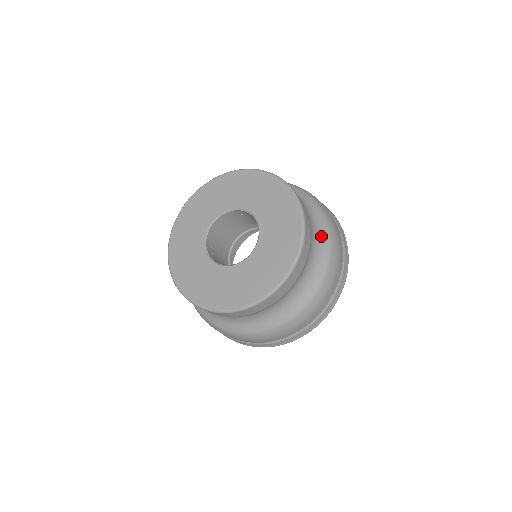
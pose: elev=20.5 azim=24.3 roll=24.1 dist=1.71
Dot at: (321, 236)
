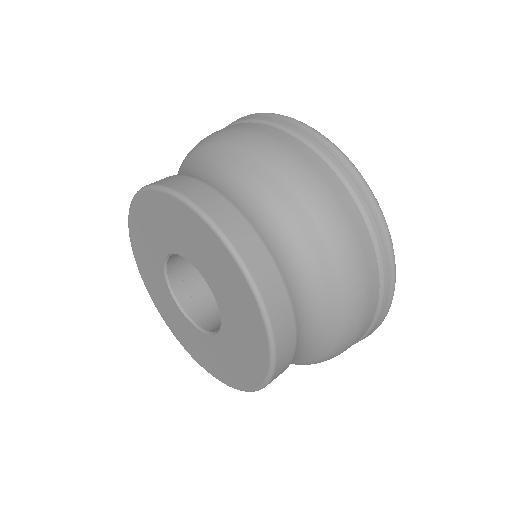
Dot at: (314, 352)
